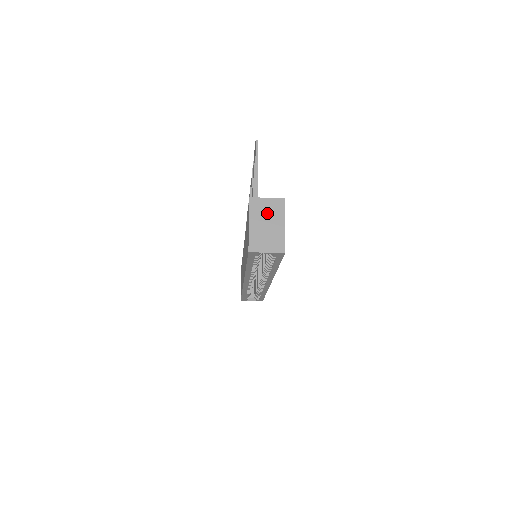
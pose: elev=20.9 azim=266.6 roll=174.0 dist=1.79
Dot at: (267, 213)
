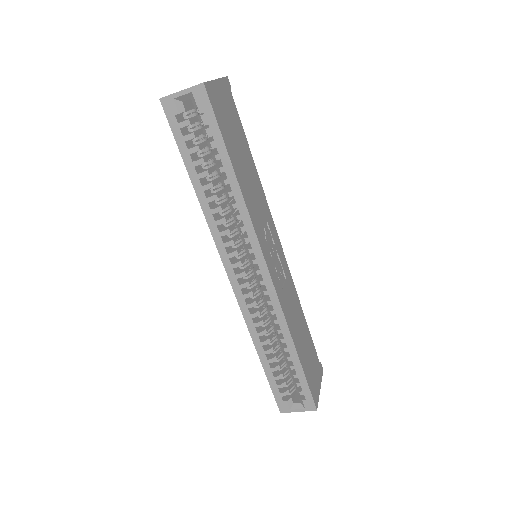
Dot at: occluded
